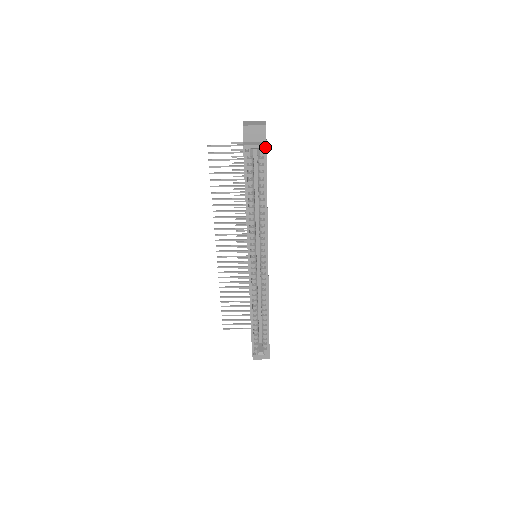
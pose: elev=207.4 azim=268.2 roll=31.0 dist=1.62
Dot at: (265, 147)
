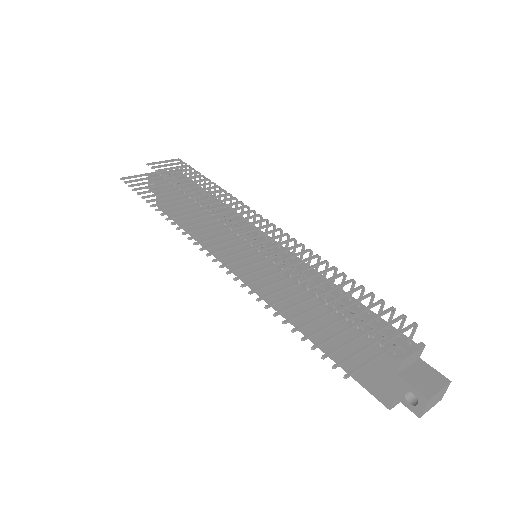
Dot at: occluded
